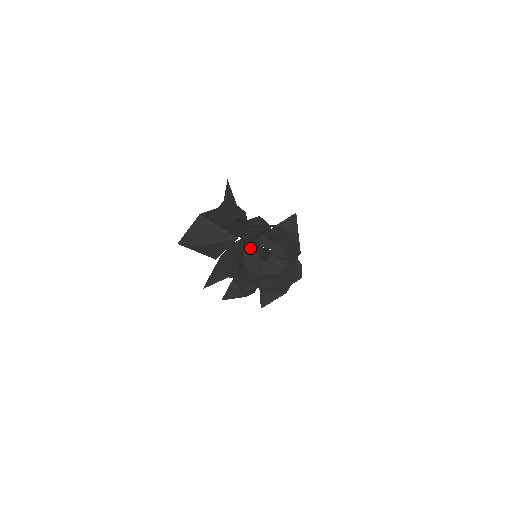
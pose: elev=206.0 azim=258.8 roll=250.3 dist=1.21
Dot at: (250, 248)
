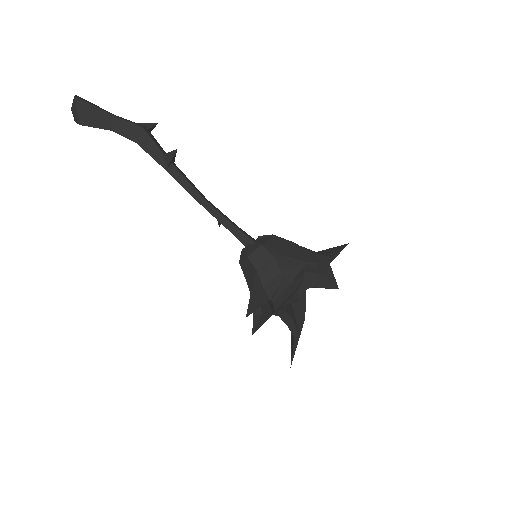
Dot at: occluded
